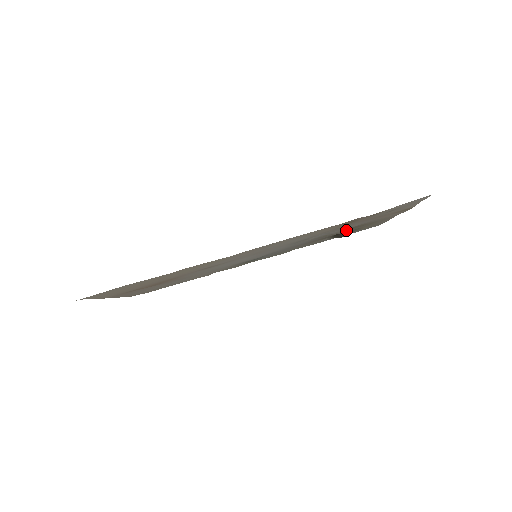
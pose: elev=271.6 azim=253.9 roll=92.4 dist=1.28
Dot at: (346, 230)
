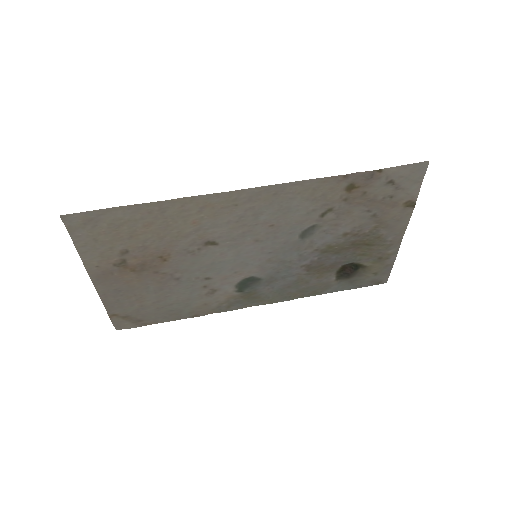
Dot at: (351, 252)
